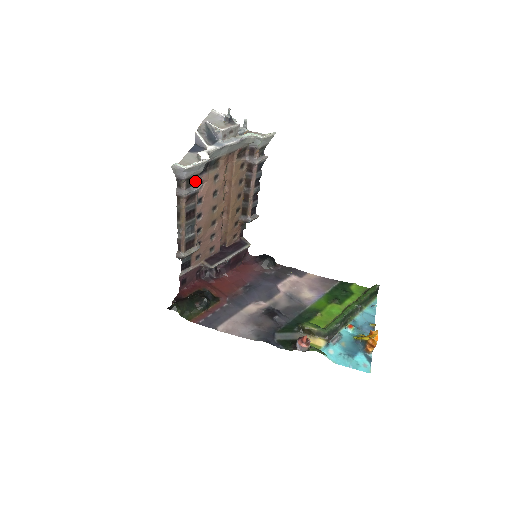
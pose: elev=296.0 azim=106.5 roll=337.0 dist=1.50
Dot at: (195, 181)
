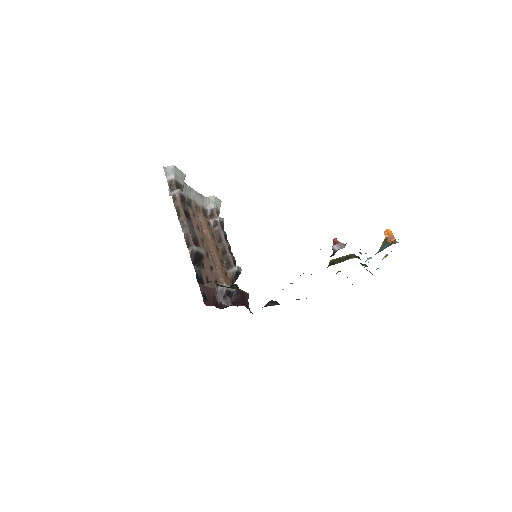
Dot at: occluded
